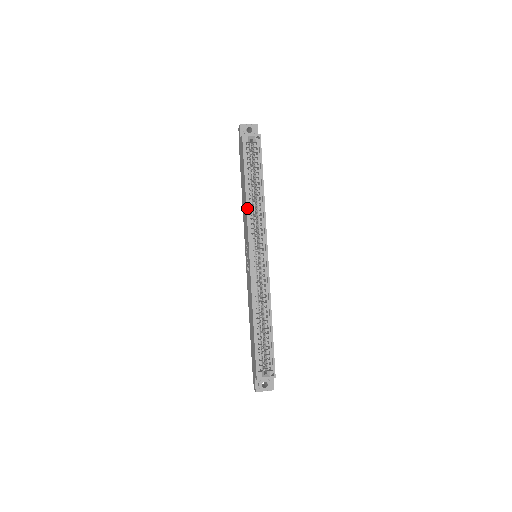
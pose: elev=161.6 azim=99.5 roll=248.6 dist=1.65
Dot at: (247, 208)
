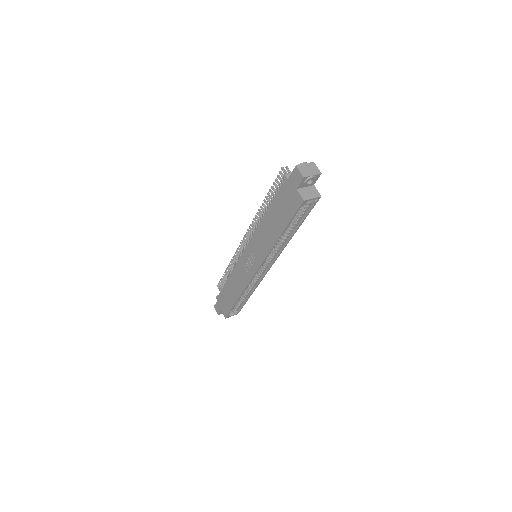
Dot at: occluded
